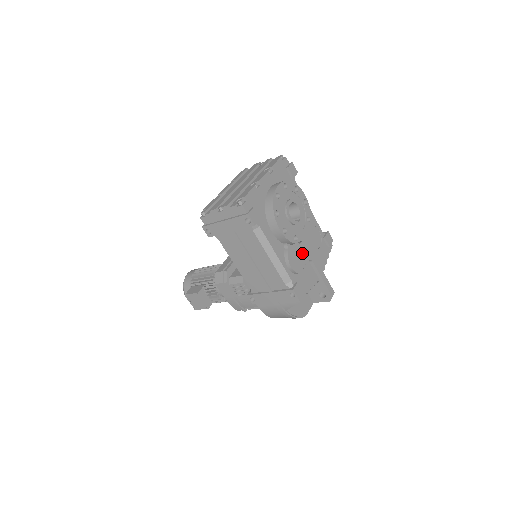
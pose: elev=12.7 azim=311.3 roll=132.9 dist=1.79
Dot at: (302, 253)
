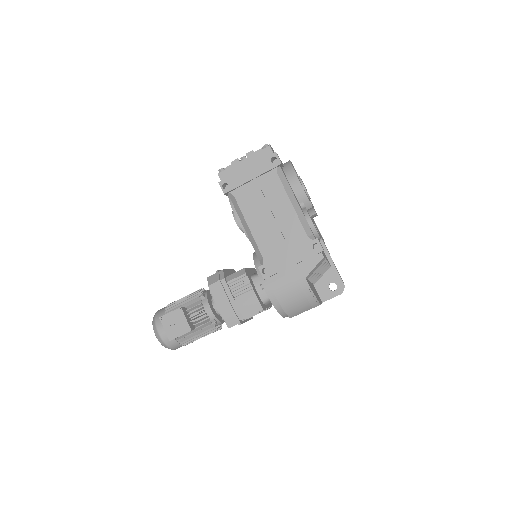
Dot at: (315, 226)
